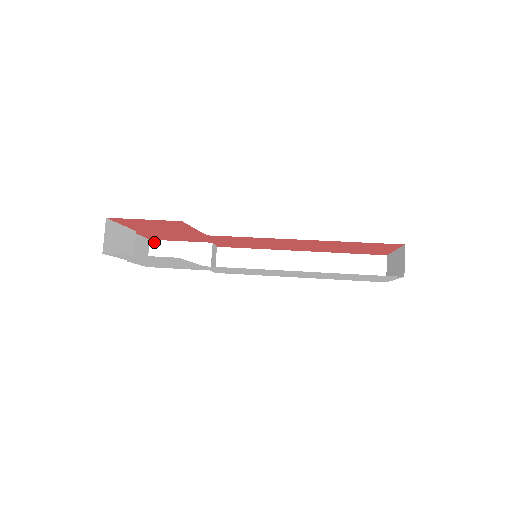
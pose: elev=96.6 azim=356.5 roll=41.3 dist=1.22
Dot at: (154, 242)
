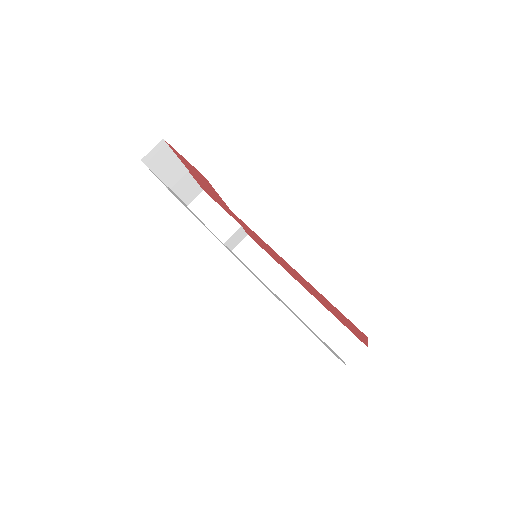
Dot at: (205, 194)
